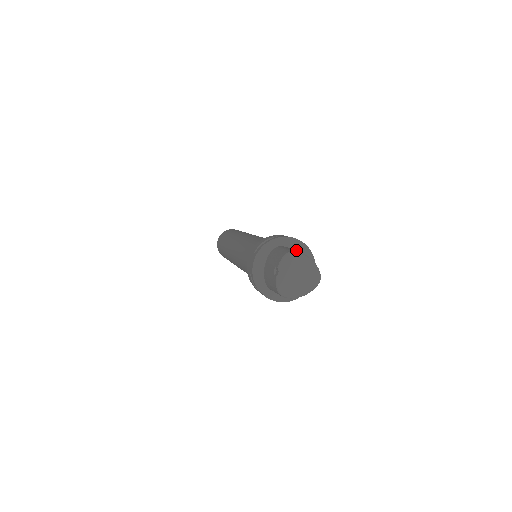
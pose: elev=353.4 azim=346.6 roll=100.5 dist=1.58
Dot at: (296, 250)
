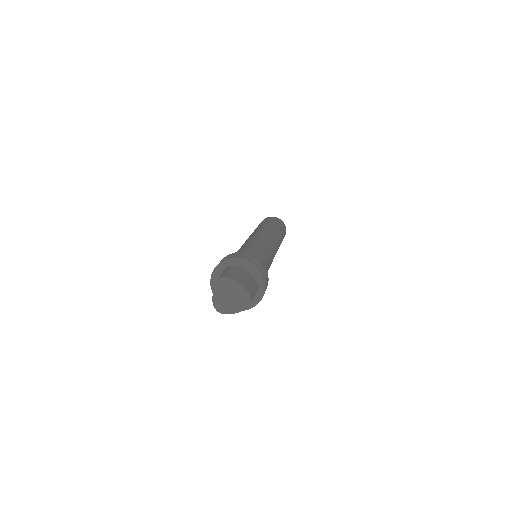
Dot at: (247, 269)
